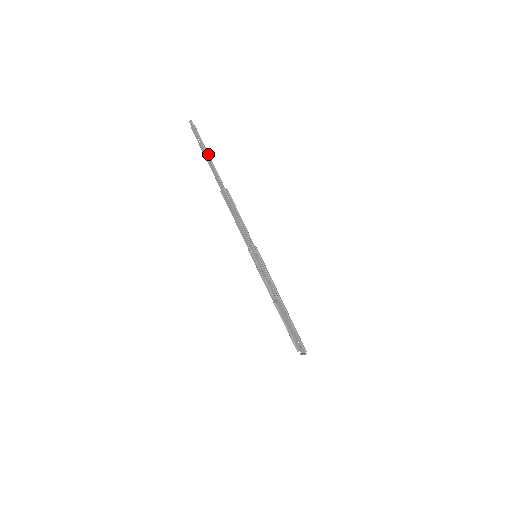
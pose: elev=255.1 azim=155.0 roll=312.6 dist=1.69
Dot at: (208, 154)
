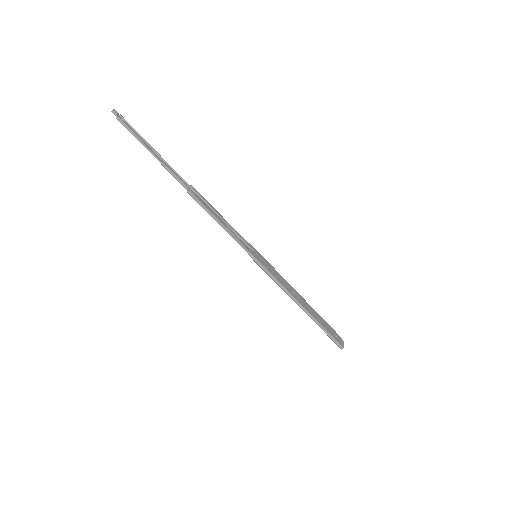
Dot at: (151, 151)
